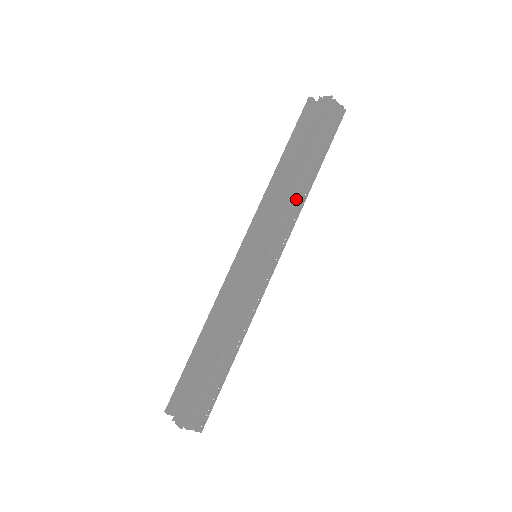
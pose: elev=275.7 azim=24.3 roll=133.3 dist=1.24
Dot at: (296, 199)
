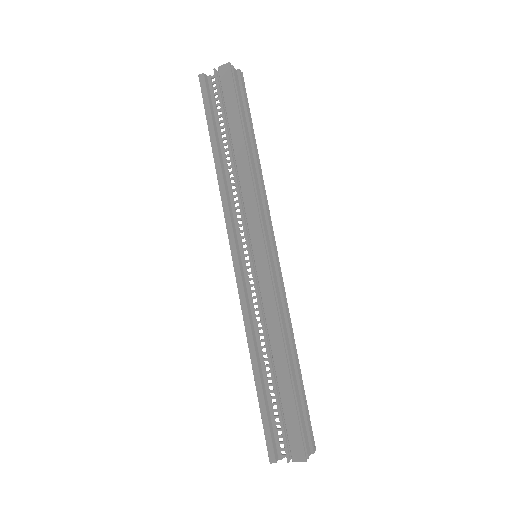
Dot at: (257, 180)
